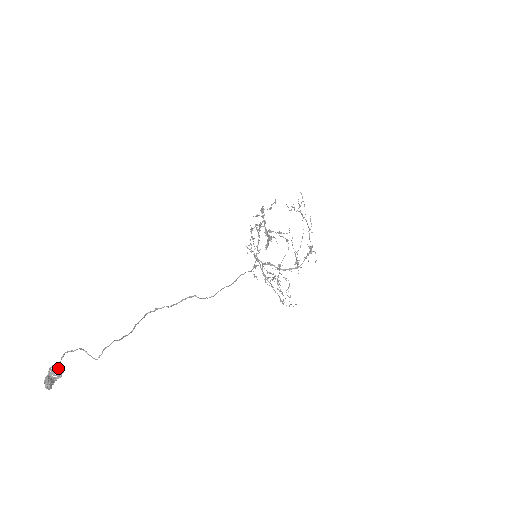
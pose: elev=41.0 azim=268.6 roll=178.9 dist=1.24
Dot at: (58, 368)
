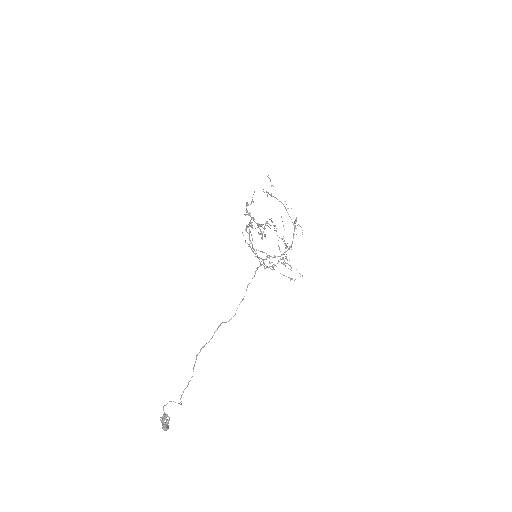
Dot at: (165, 417)
